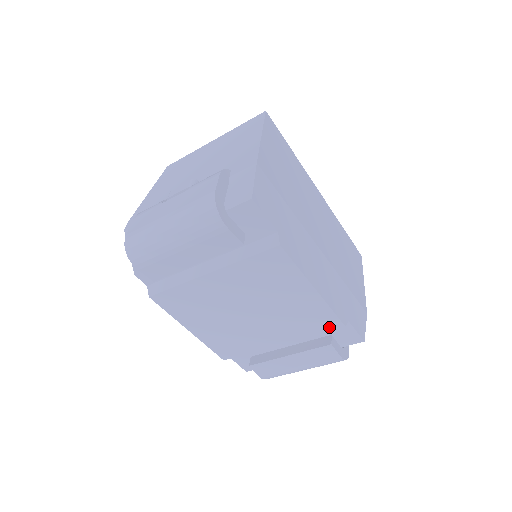
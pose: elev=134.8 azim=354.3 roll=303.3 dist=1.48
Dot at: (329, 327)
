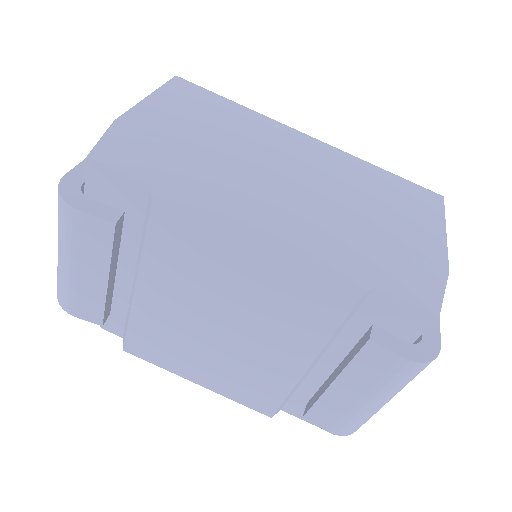
Dot at: (340, 309)
